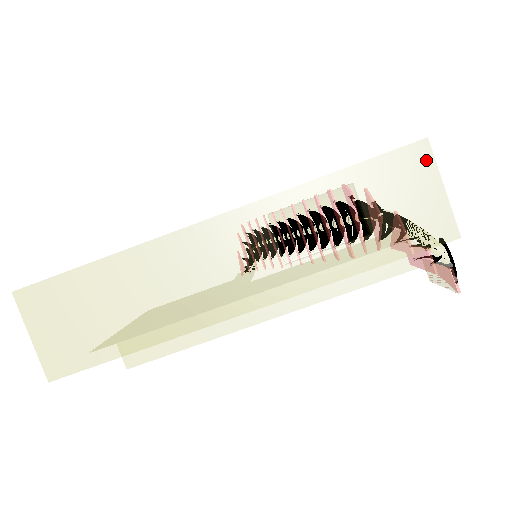
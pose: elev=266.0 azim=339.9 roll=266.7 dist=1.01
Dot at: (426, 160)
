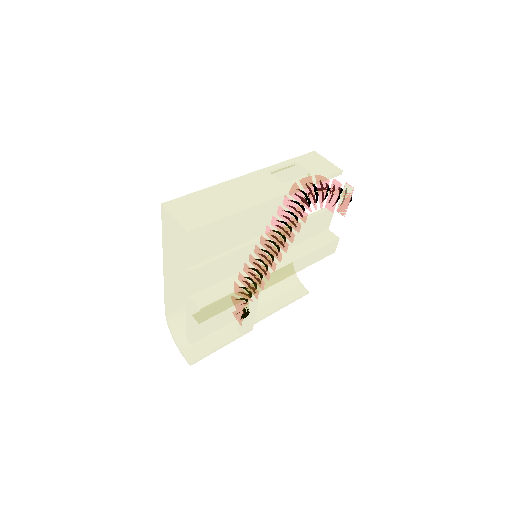
Dot at: (317, 155)
